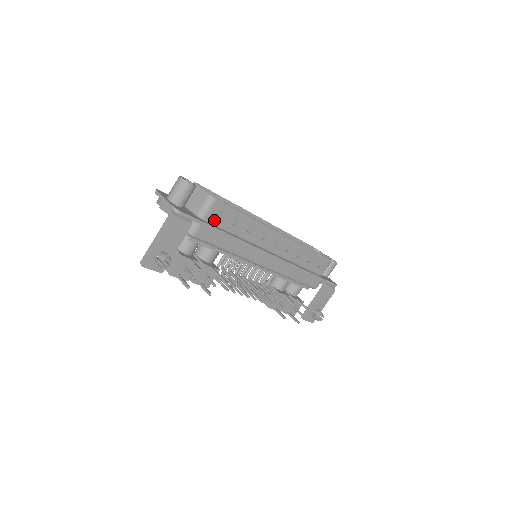
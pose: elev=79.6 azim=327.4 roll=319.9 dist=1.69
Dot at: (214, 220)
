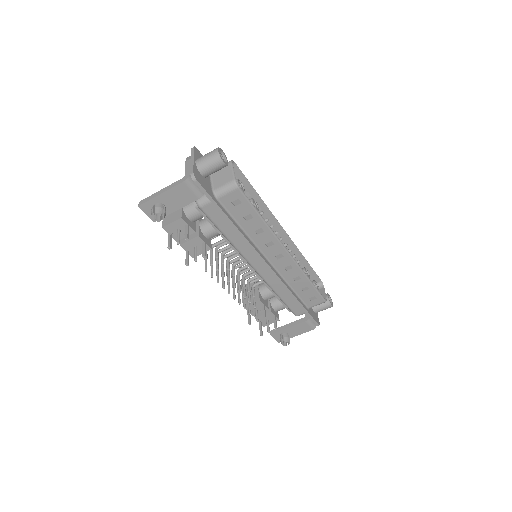
Dot at: (227, 204)
